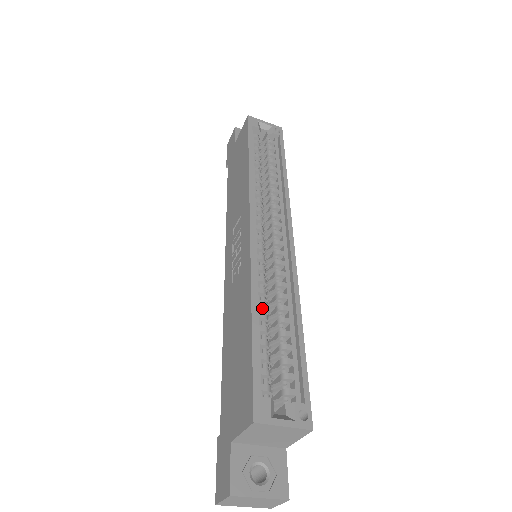
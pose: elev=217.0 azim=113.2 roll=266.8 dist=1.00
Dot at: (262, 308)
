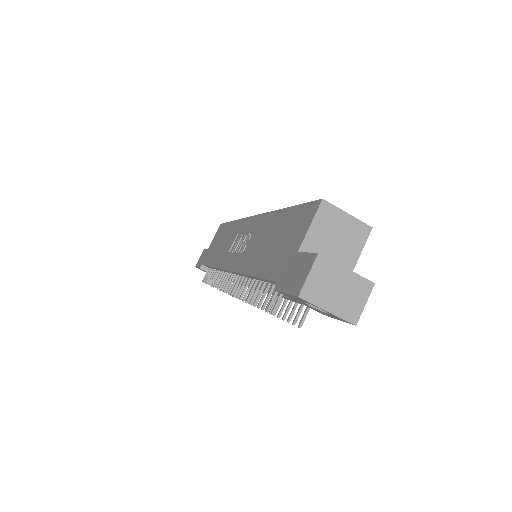
Dot at: occluded
